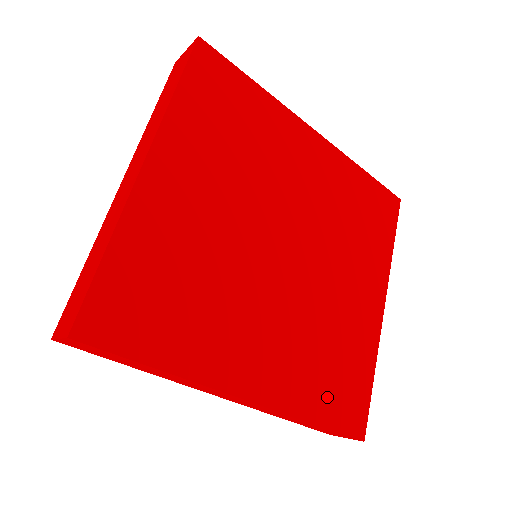
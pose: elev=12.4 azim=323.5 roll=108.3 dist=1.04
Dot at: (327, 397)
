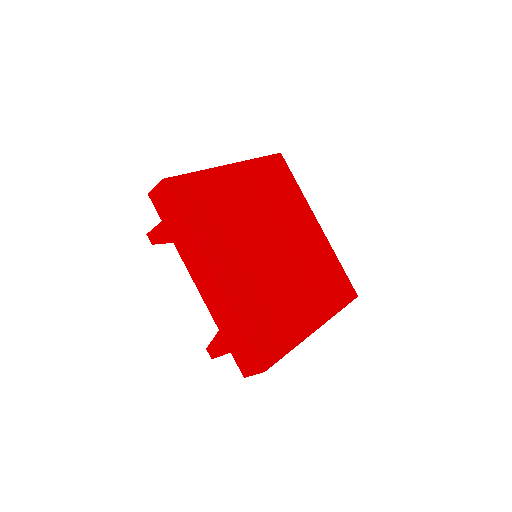
Dot at: (256, 324)
